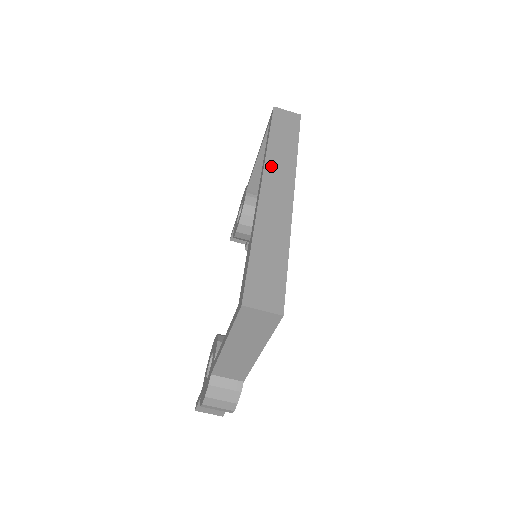
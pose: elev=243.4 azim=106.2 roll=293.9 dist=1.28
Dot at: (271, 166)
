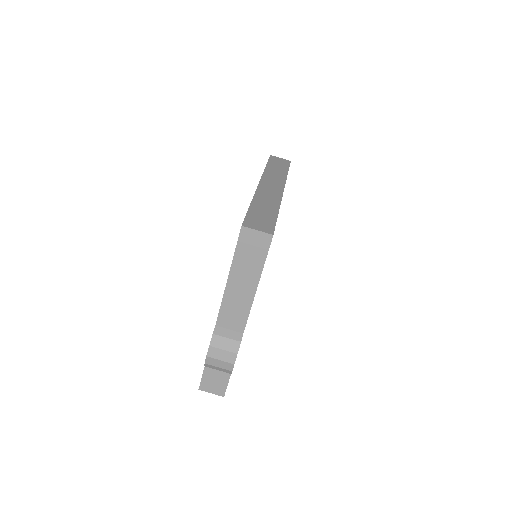
Dot at: (267, 177)
